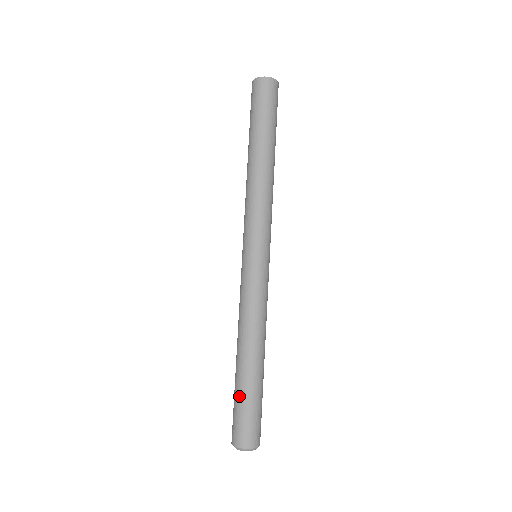
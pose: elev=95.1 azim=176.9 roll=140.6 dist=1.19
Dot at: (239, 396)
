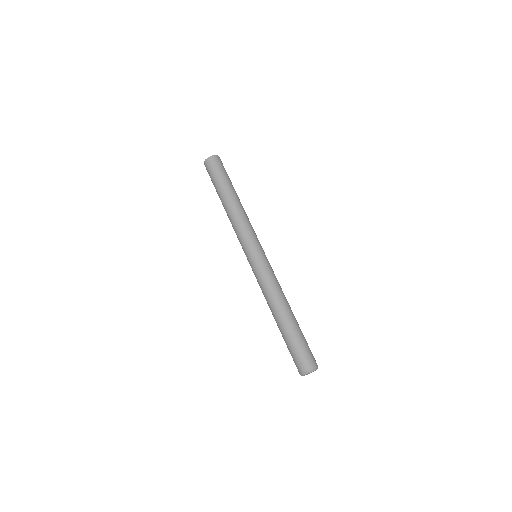
Dot at: (286, 342)
